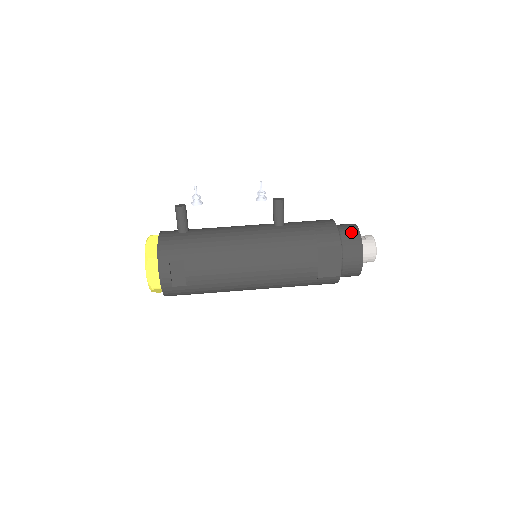
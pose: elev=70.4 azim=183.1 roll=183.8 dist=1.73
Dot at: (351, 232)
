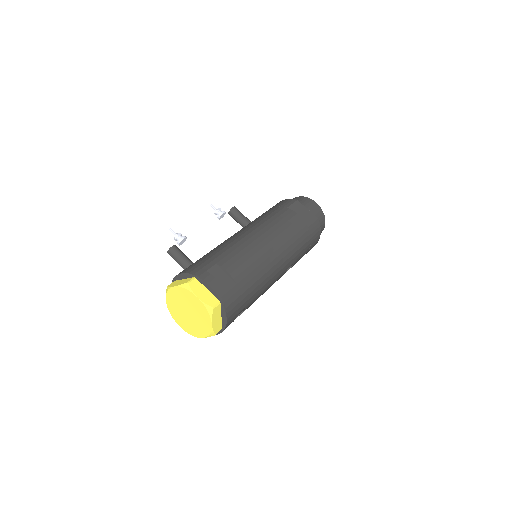
Dot at: occluded
